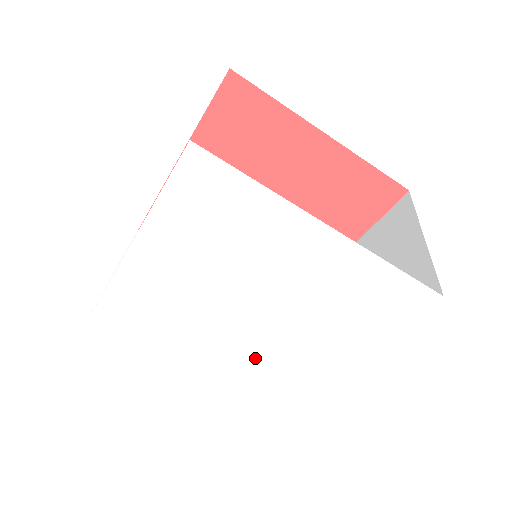
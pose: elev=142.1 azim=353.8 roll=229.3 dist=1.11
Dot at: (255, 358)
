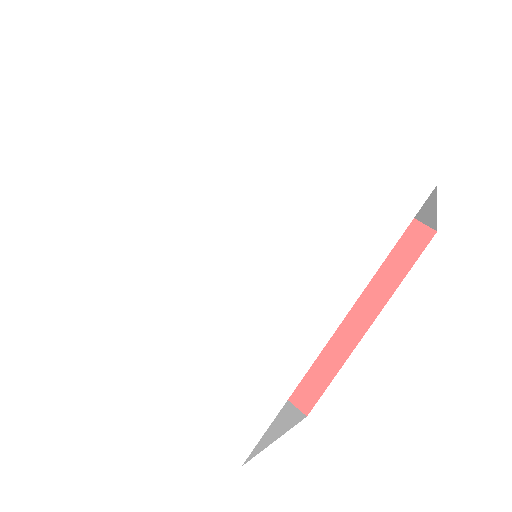
Dot at: (219, 317)
